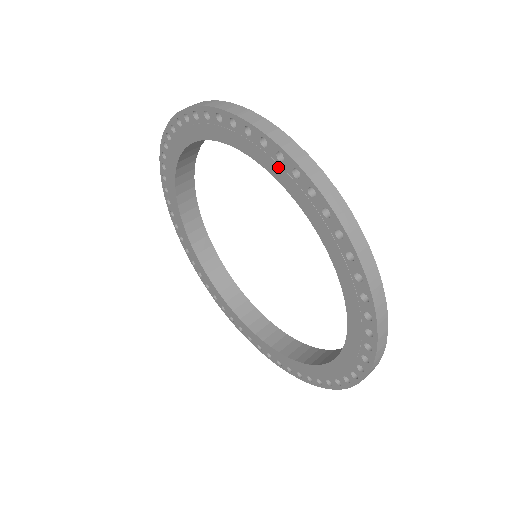
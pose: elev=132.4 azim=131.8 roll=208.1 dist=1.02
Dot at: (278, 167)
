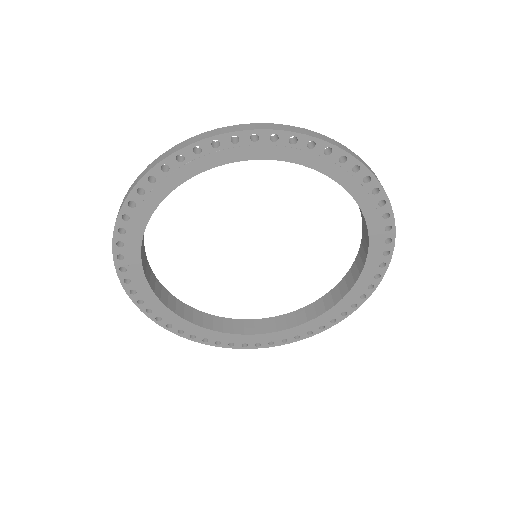
Dot at: (274, 148)
